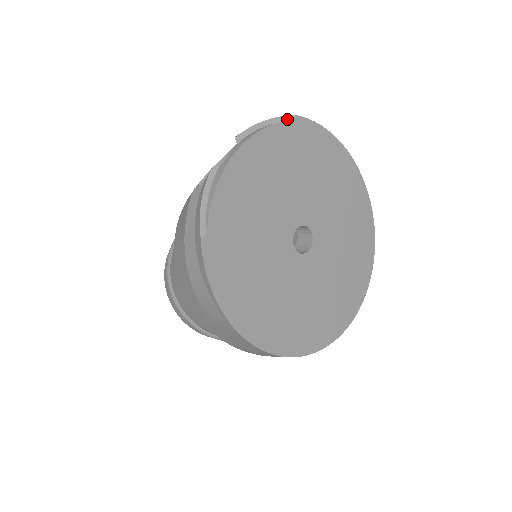
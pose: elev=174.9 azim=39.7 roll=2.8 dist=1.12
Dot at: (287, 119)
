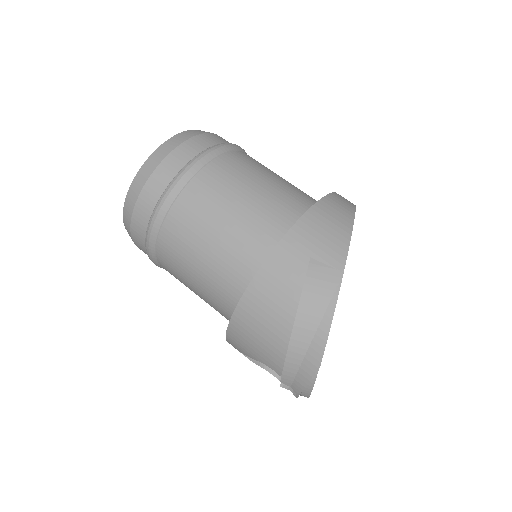
Dot at: (316, 372)
